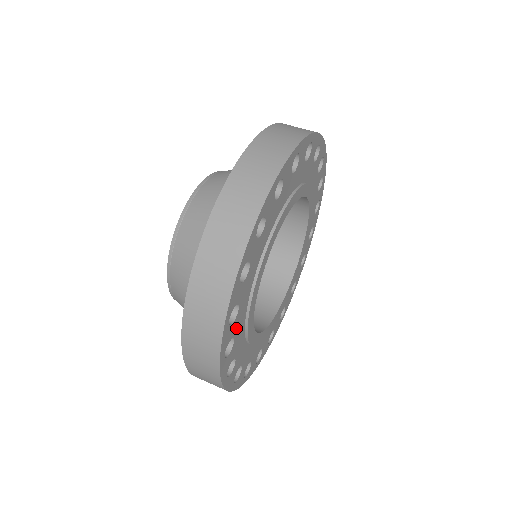
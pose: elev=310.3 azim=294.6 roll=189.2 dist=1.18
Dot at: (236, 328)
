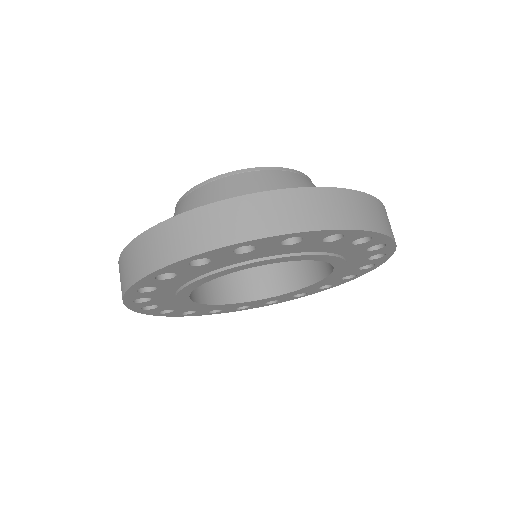
Dot at: (157, 303)
